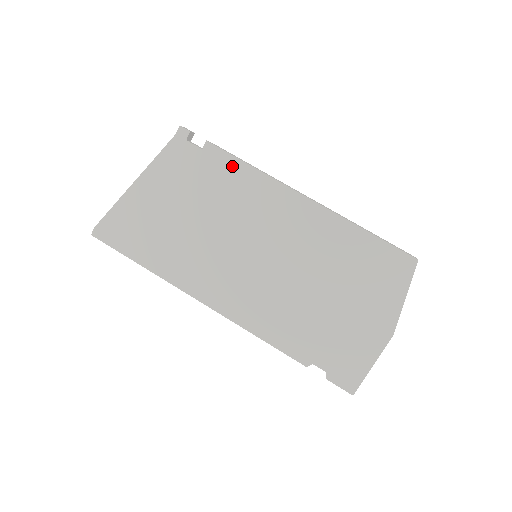
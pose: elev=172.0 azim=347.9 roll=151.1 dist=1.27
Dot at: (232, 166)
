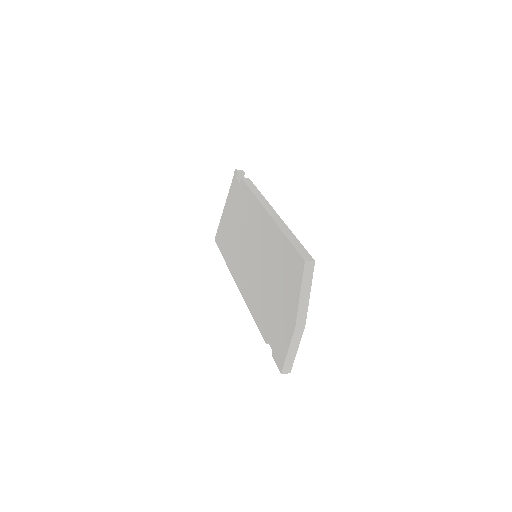
Dot at: (247, 193)
